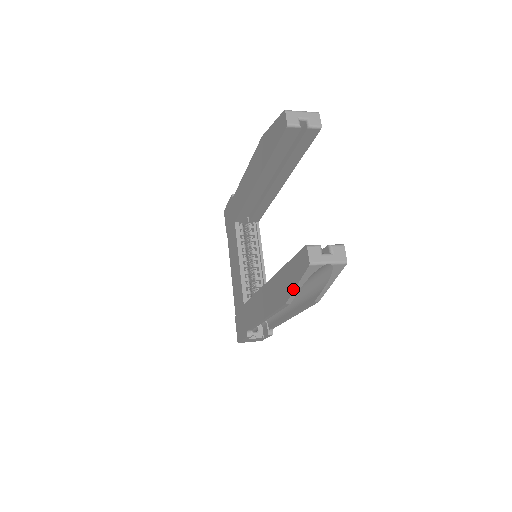
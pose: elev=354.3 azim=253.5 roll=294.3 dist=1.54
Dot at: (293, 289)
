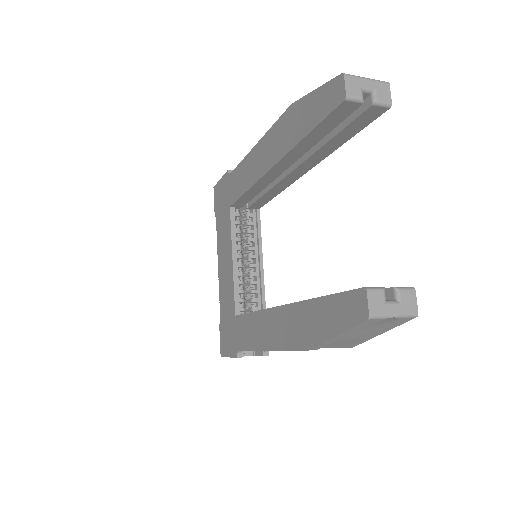
Dot at: (329, 338)
